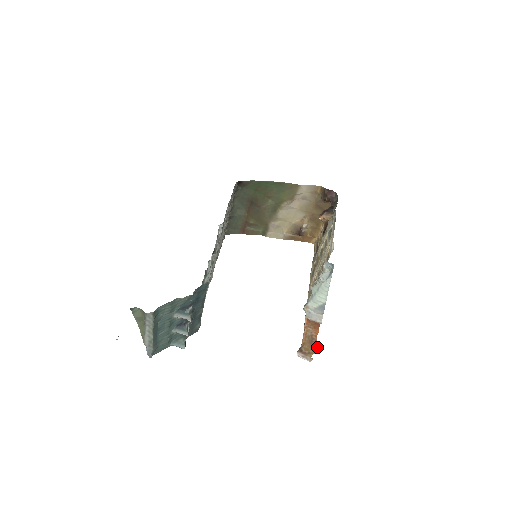
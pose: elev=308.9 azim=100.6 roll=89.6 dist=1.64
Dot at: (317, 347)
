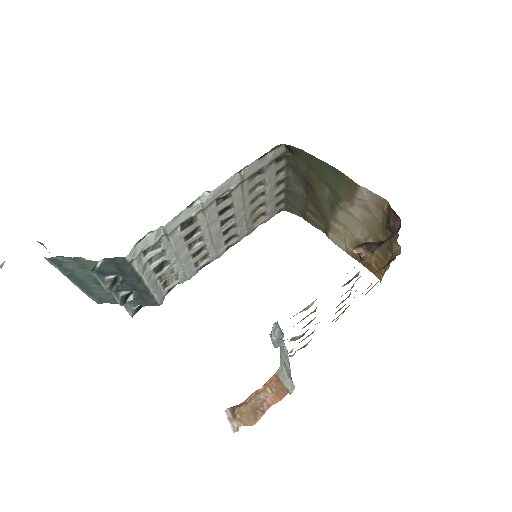
Dot at: (257, 420)
